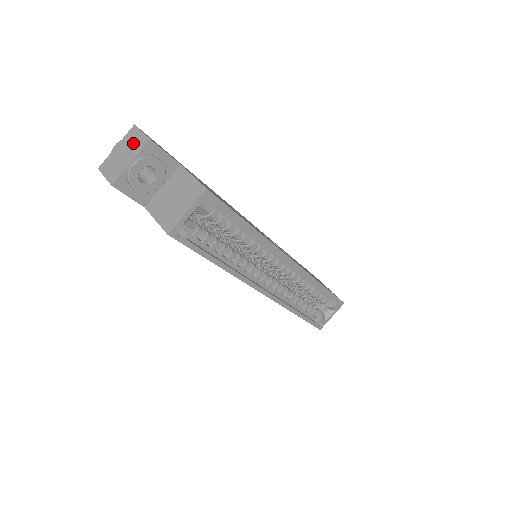
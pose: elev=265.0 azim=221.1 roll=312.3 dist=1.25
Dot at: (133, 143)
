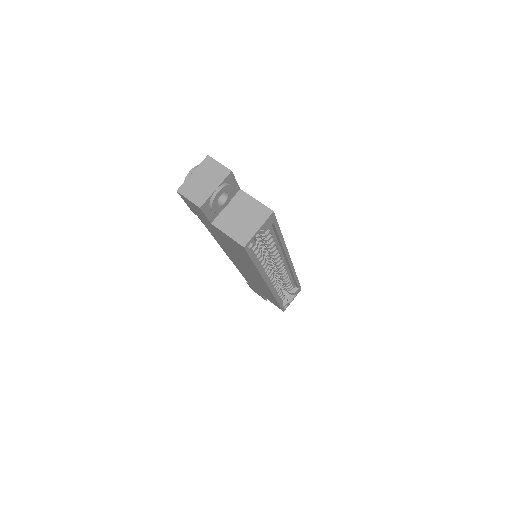
Dot at: (213, 172)
